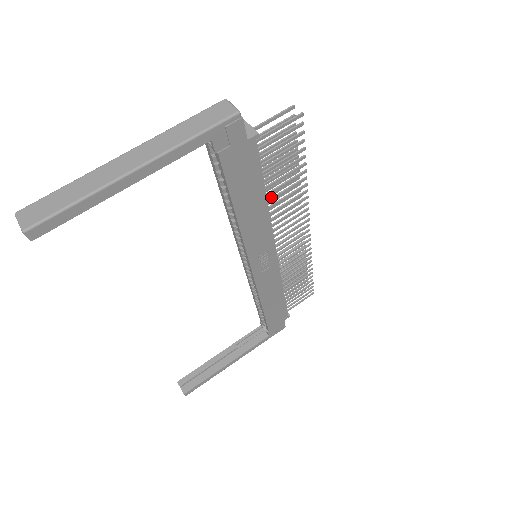
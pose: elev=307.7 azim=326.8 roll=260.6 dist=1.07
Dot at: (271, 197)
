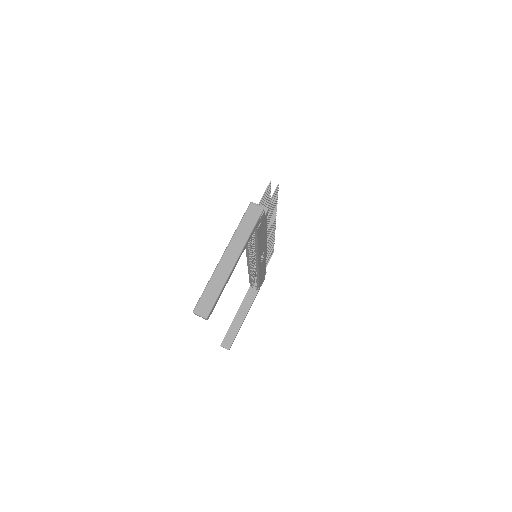
Dot at: occluded
